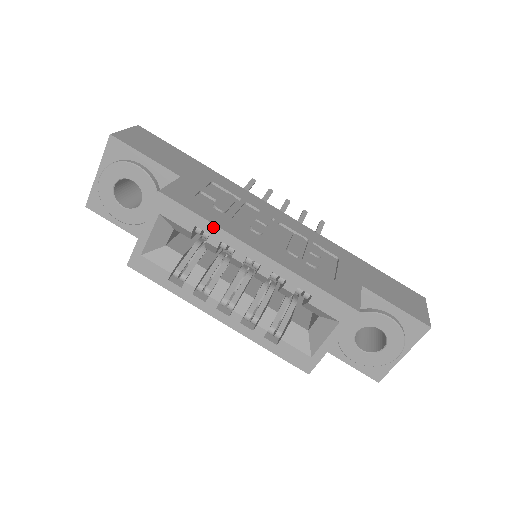
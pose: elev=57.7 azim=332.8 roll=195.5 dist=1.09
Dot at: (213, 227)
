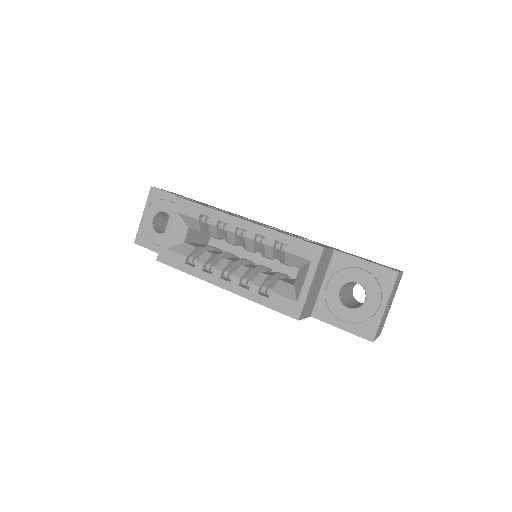
Dot at: (212, 211)
